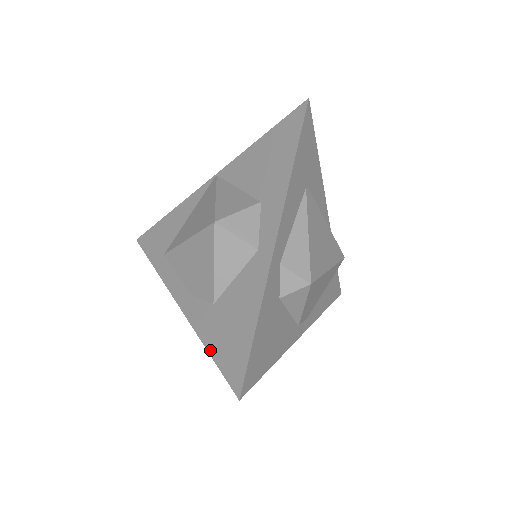
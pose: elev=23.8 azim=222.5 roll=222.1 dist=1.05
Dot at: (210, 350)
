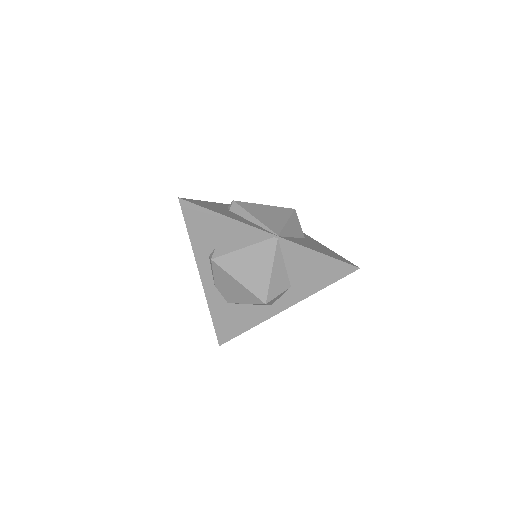
Dot at: (214, 319)
